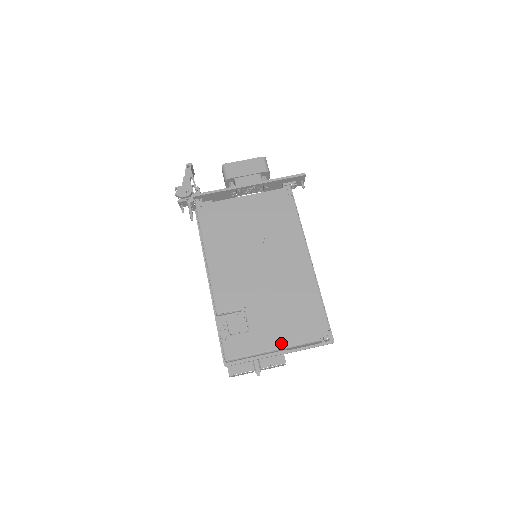
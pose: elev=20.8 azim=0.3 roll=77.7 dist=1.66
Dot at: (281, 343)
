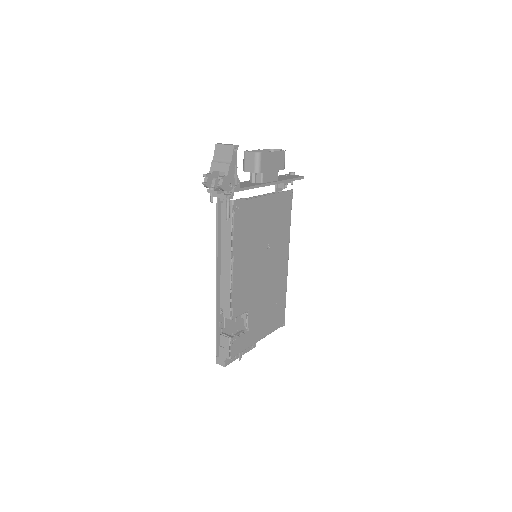
Dot at: (262, 336)
